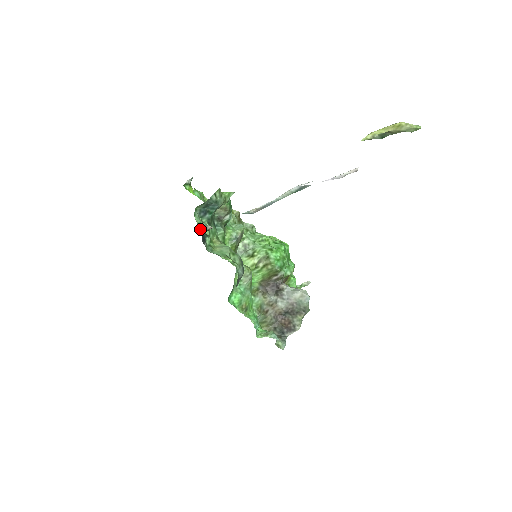
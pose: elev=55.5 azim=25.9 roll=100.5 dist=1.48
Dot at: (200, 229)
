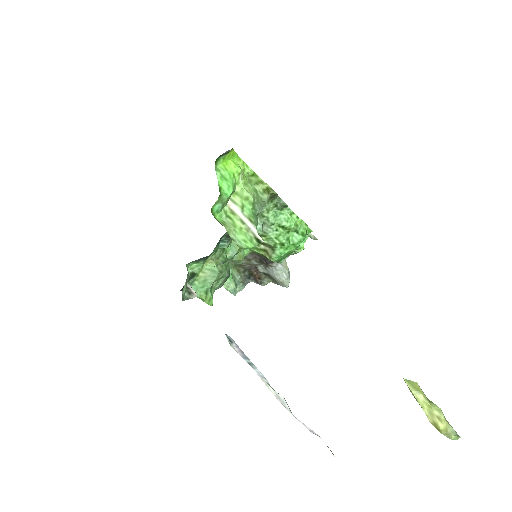
Dot at: (189, 268)
